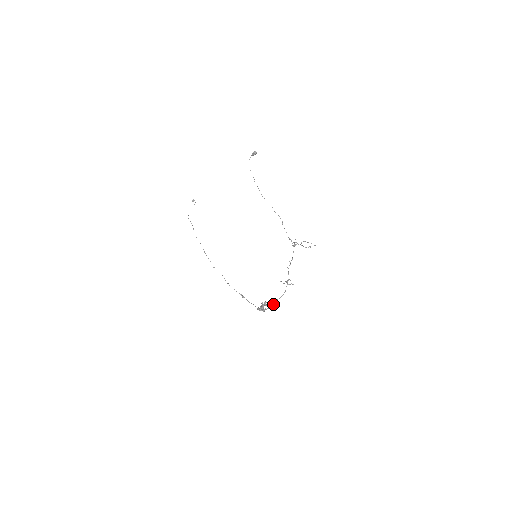
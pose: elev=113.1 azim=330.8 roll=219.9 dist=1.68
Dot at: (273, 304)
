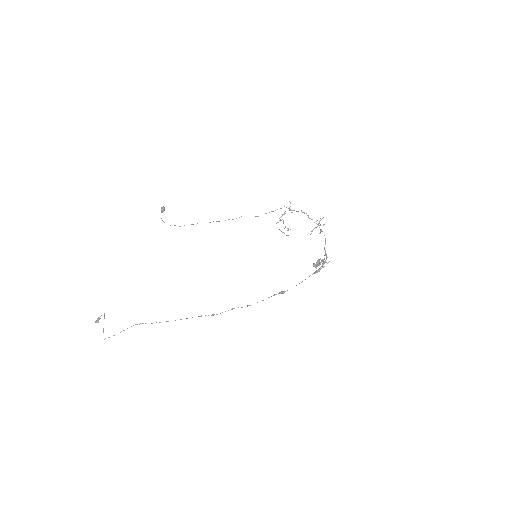
Dot at: (325, 254)
